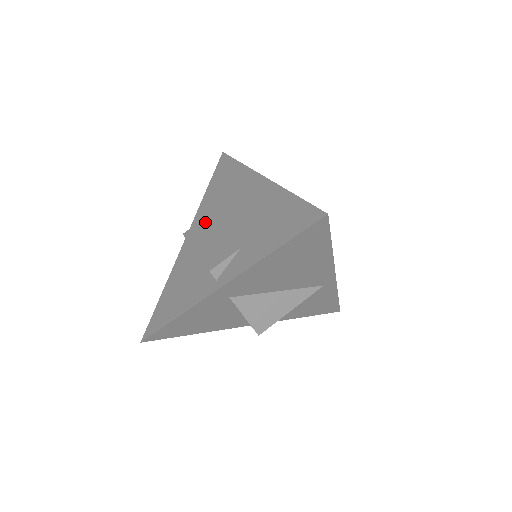
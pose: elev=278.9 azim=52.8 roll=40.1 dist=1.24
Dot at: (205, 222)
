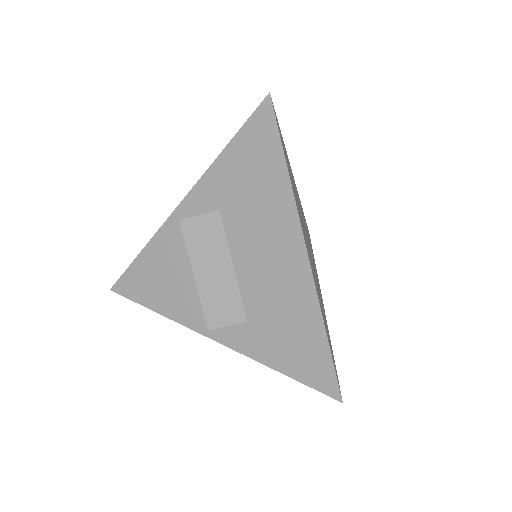
Dot at: (213, 224)
